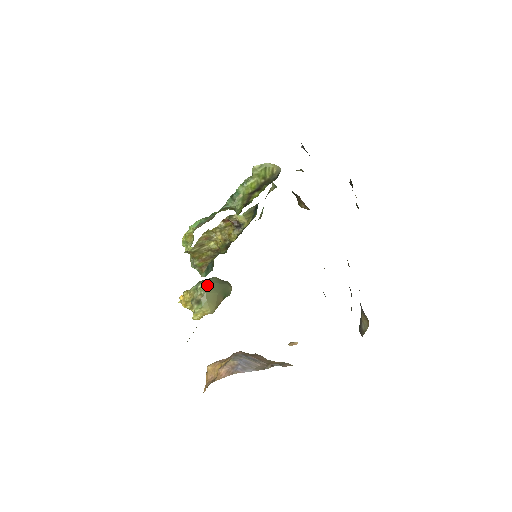
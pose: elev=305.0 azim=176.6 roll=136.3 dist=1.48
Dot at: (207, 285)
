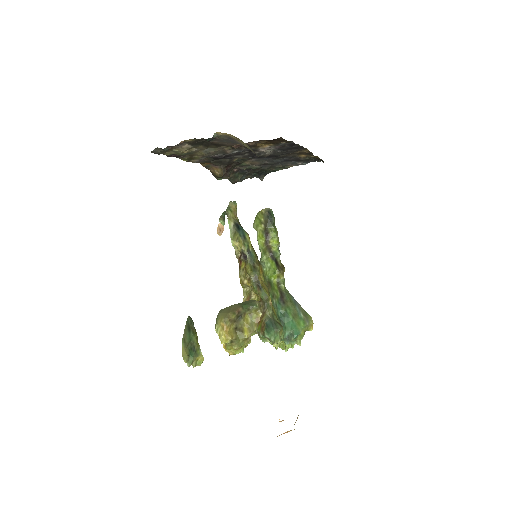
Dot at: occluded
